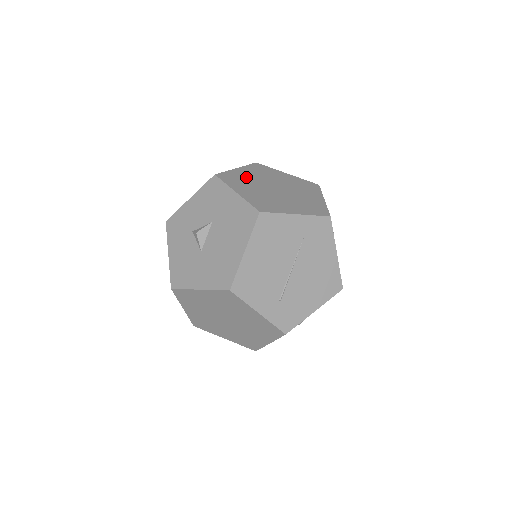
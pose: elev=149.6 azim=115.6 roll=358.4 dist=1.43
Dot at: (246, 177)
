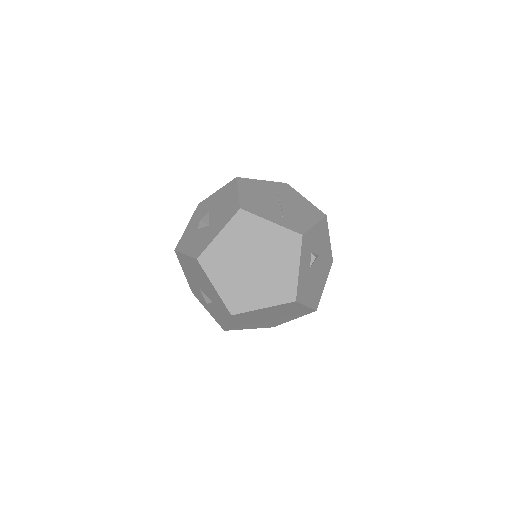
Dot at: occluded
